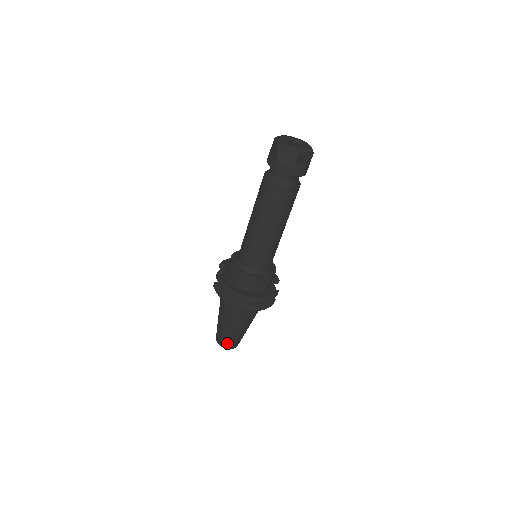
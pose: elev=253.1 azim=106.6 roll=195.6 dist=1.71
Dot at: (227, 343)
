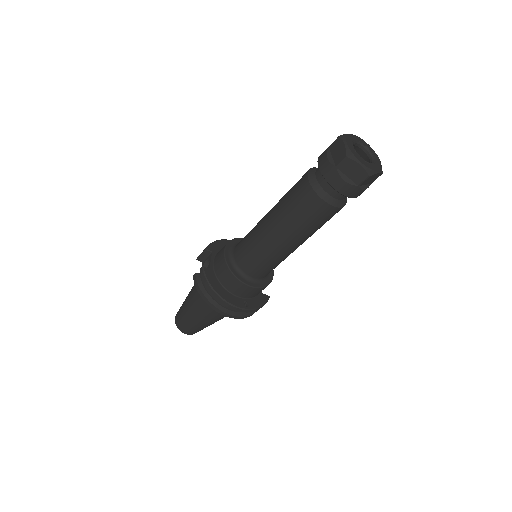
Dot at: (189, 330)
